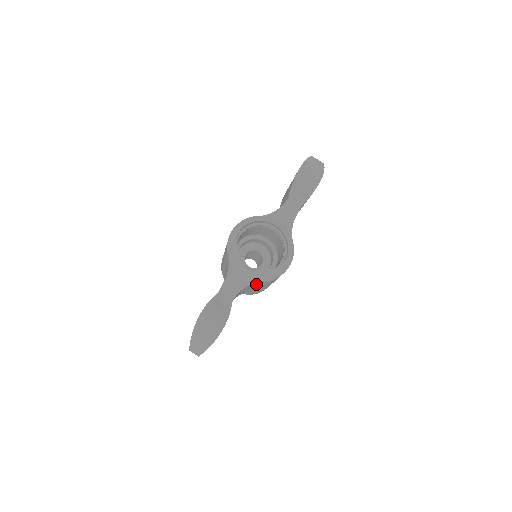
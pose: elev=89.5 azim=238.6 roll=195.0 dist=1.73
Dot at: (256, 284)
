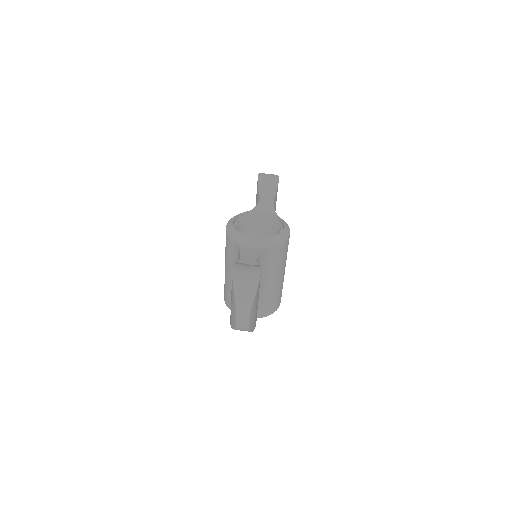
Dot at: (269, 258)
